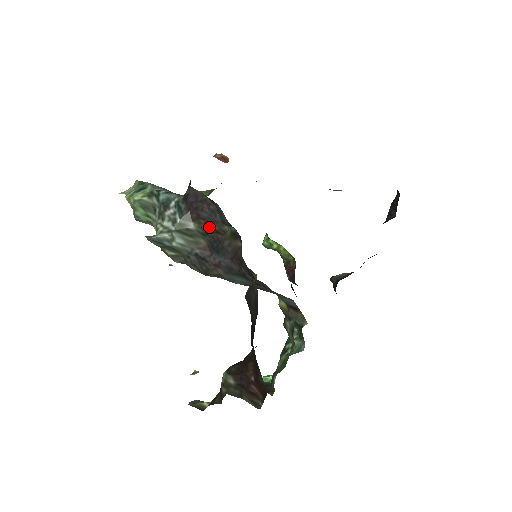
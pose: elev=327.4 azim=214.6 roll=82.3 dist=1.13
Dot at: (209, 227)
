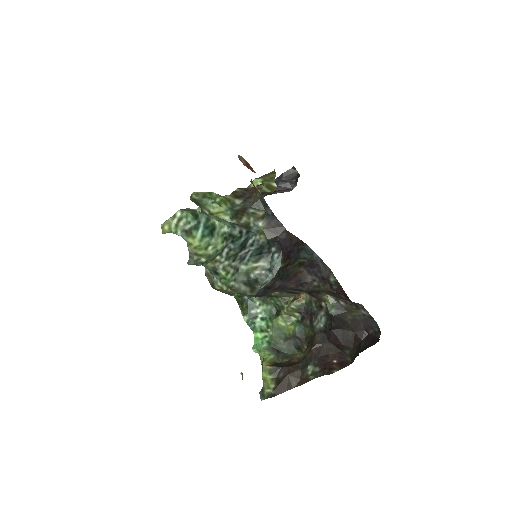
Dot at: (289, 263)
